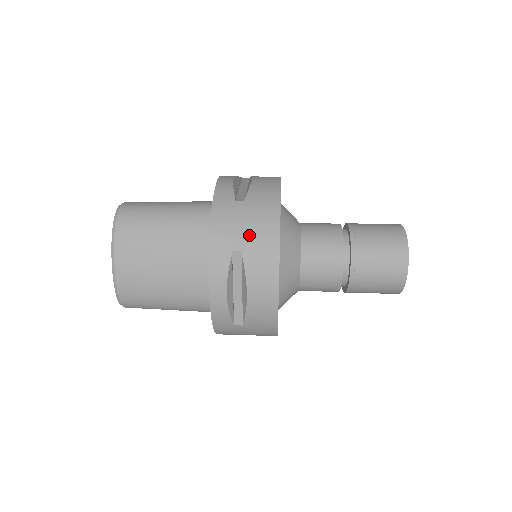
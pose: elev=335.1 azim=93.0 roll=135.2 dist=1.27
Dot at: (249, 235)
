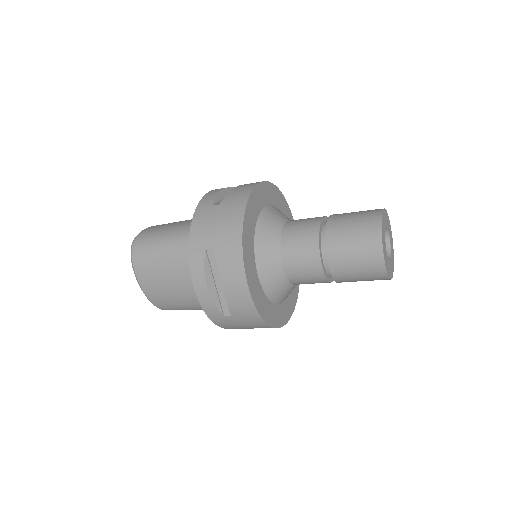
Dot at: occluded
